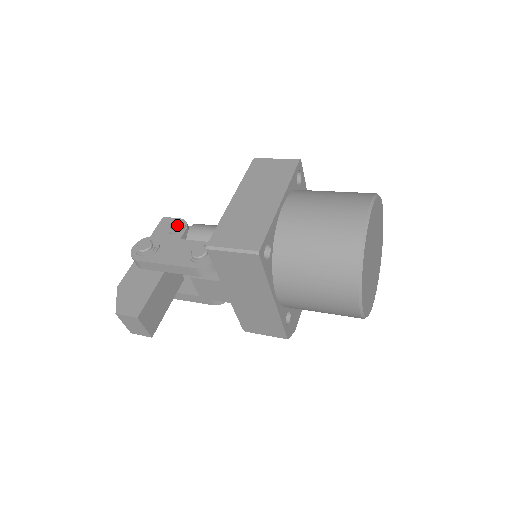
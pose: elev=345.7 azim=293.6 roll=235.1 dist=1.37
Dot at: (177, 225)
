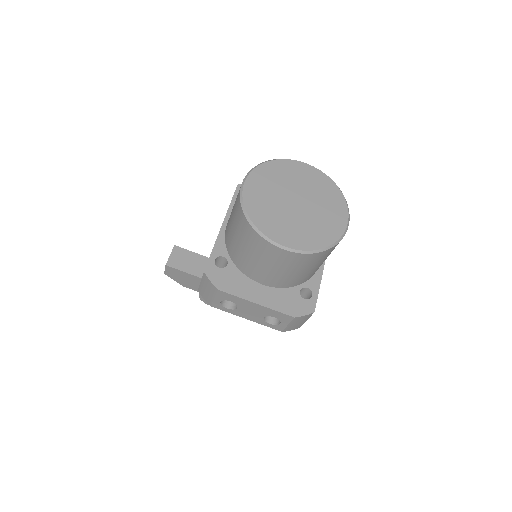
Dot at: occluded
